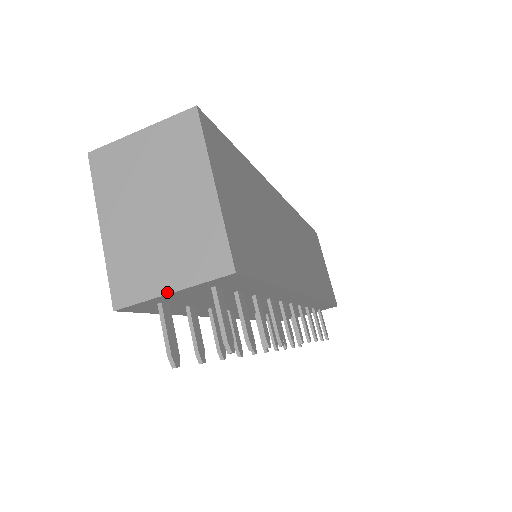
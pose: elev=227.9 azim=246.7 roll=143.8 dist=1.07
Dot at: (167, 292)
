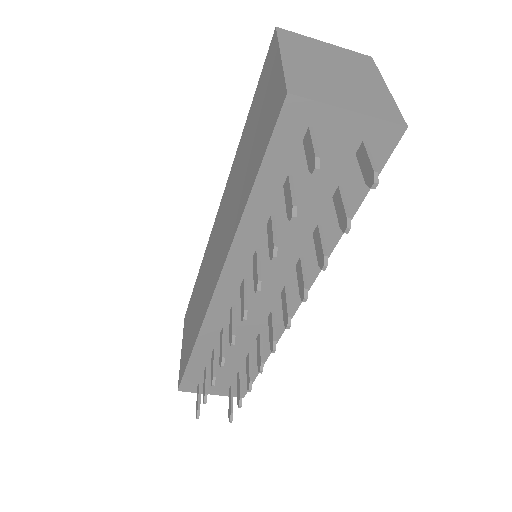
Dot at: (345, 108)
